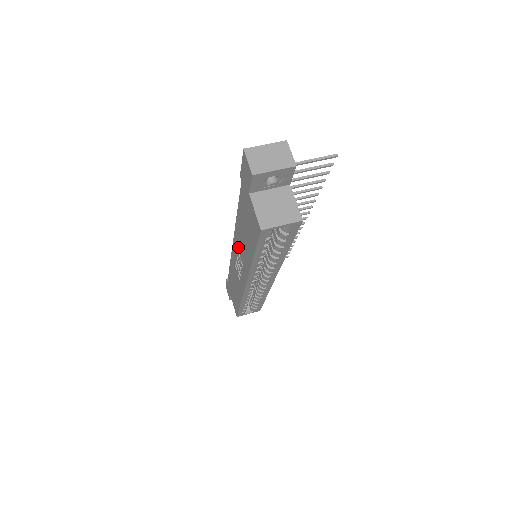
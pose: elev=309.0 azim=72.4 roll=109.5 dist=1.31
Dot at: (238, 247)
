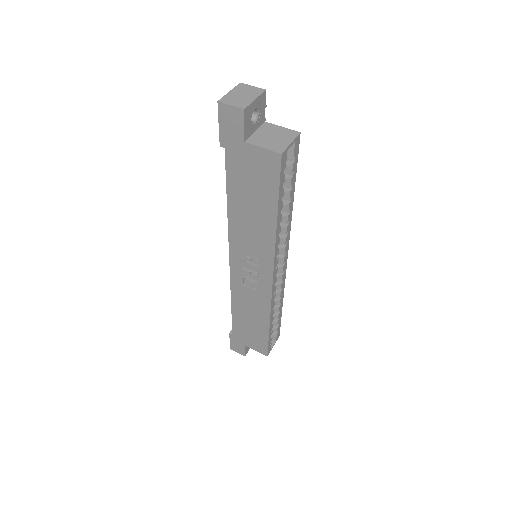
Dot at: (242, 247)
